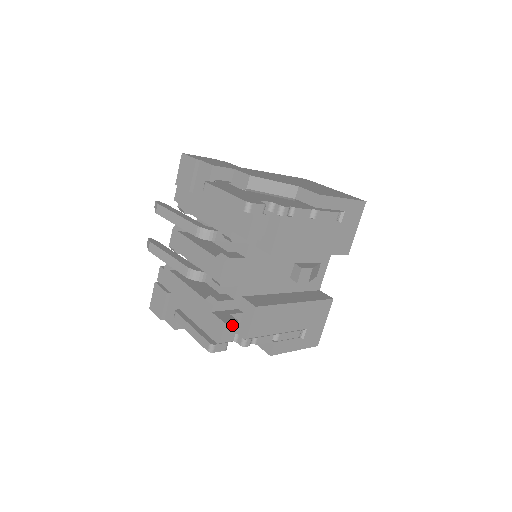
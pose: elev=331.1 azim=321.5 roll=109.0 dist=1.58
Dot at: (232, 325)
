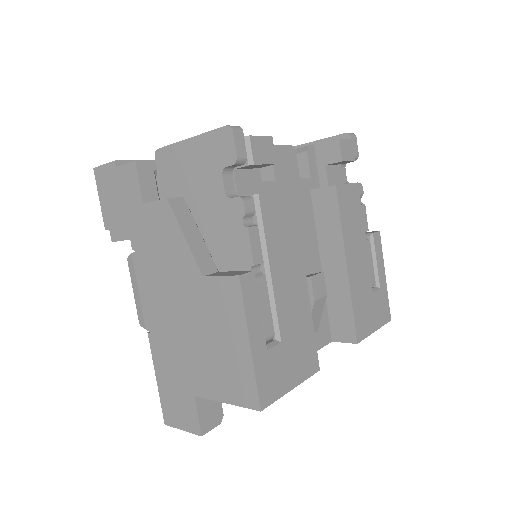
Dot at: (271, 153)
